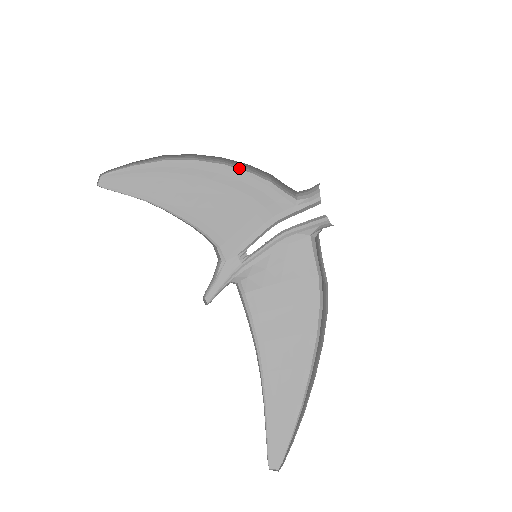
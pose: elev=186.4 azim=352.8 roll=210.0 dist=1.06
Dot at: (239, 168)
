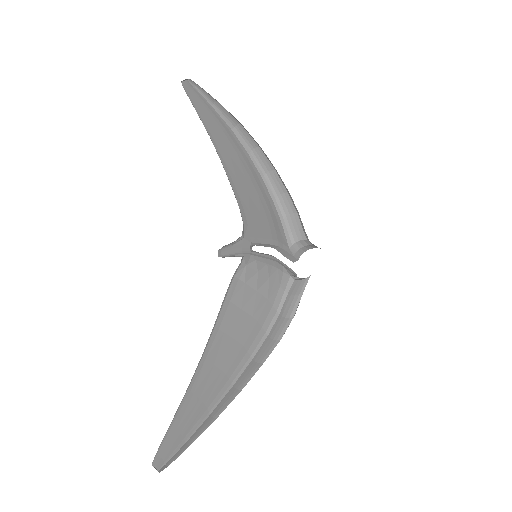
Dot at: (272, 189)
